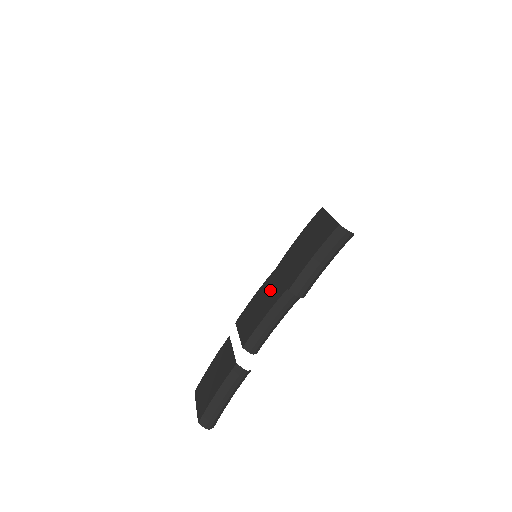
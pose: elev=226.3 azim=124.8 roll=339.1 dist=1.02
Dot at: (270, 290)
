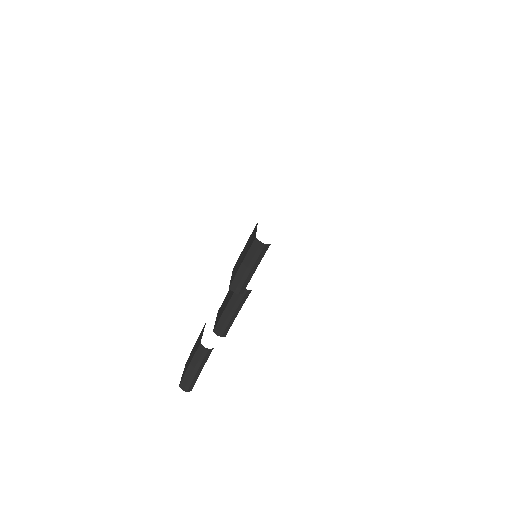
Dot at: occluded
